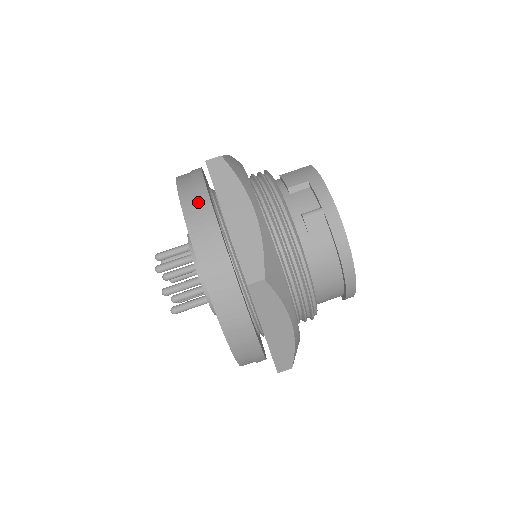
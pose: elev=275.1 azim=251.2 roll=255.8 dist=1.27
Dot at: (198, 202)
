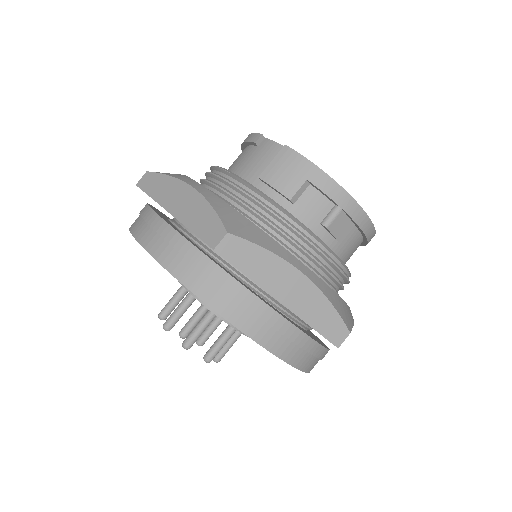
Dot at: (235, 299)
